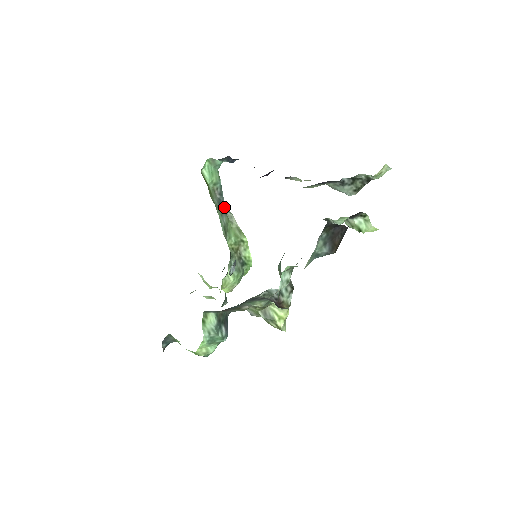
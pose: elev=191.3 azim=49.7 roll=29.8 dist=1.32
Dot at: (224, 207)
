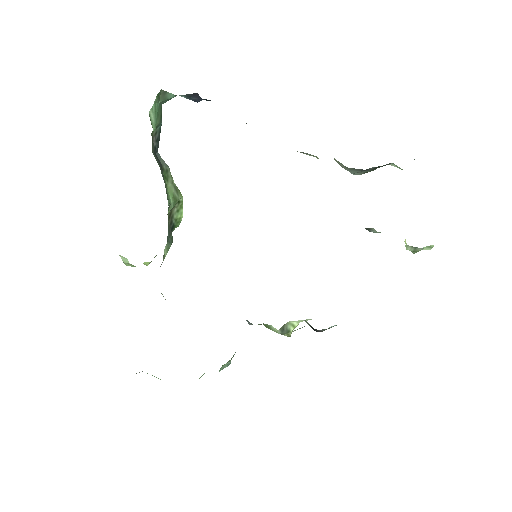
Dot at: (158, 158)
